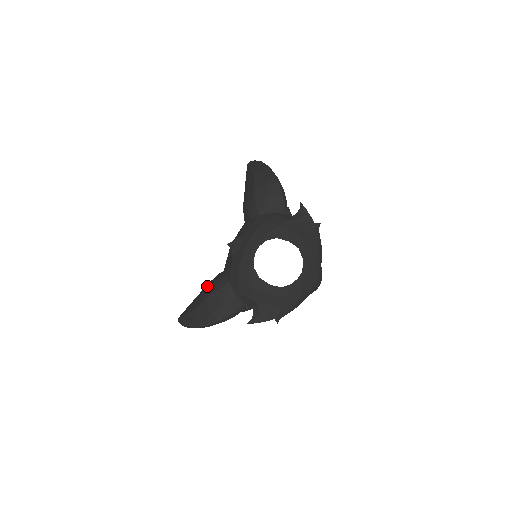
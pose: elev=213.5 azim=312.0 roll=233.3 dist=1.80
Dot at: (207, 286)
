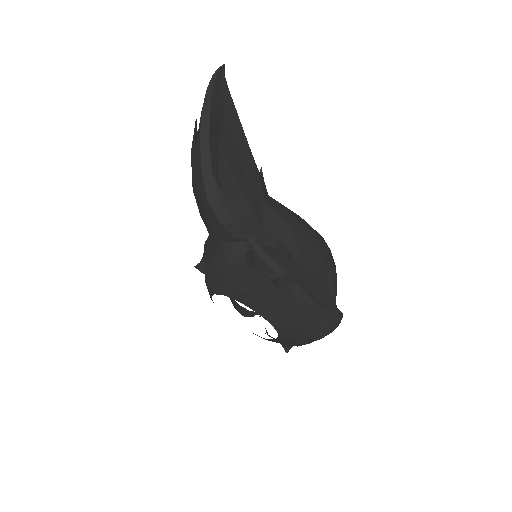
Dot at: occluded
